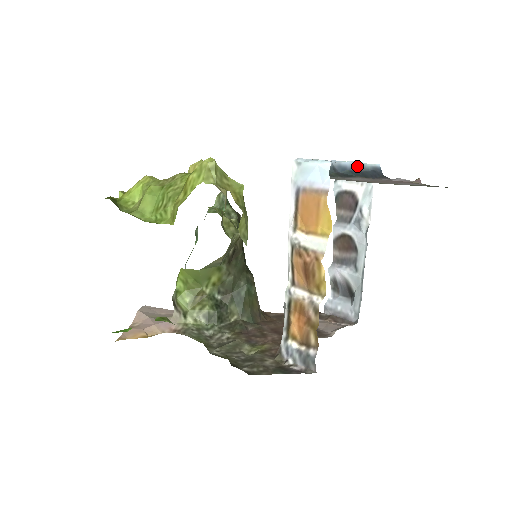
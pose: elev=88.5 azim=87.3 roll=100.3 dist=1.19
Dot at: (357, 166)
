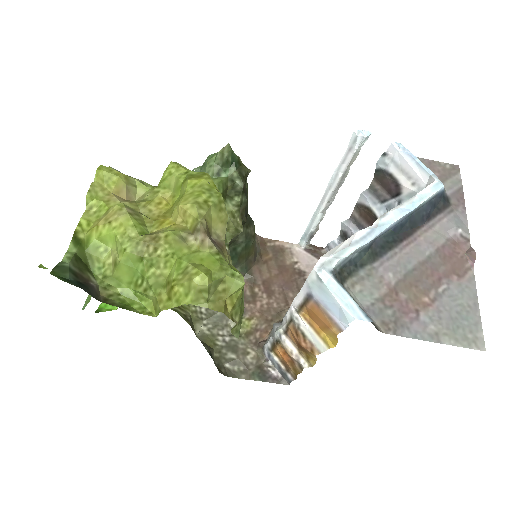
Dot at: (407, 215)
